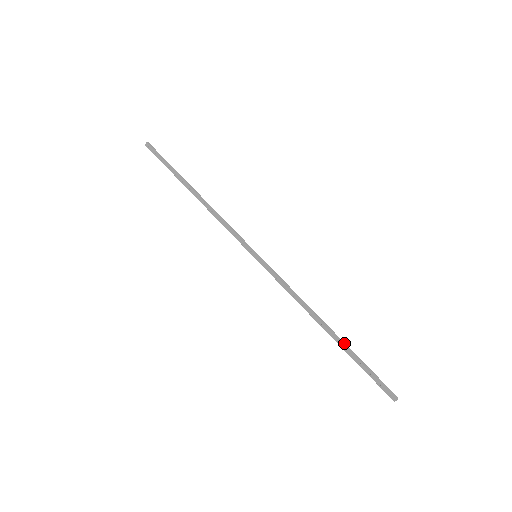
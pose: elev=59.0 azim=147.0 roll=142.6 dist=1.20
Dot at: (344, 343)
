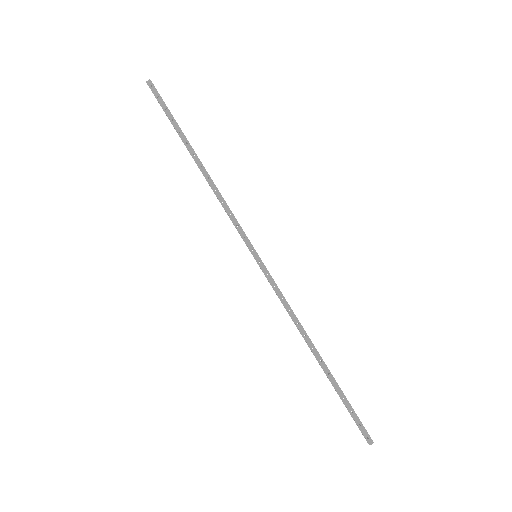
Dot at: occluded
